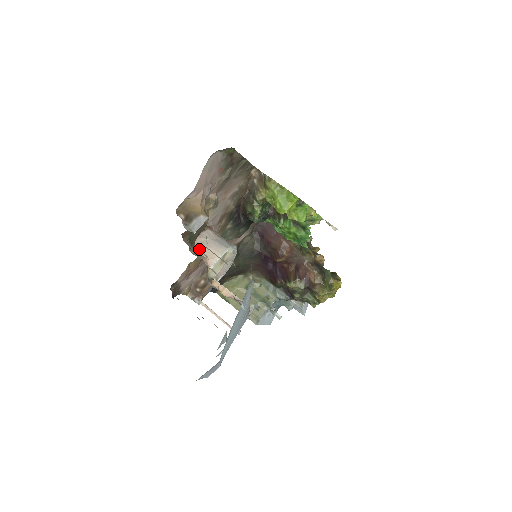
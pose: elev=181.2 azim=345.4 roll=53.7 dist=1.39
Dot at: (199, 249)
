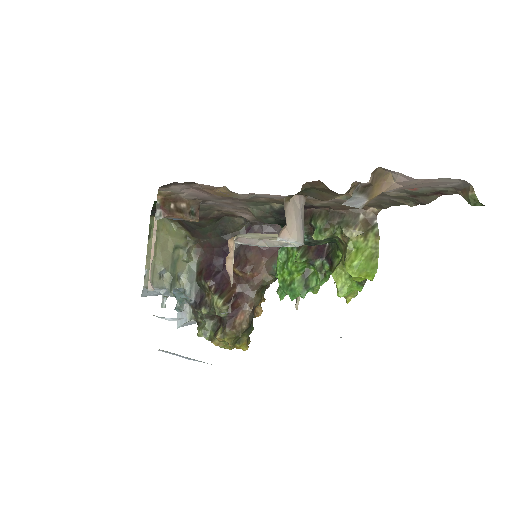
Dot at: (290, 207)
